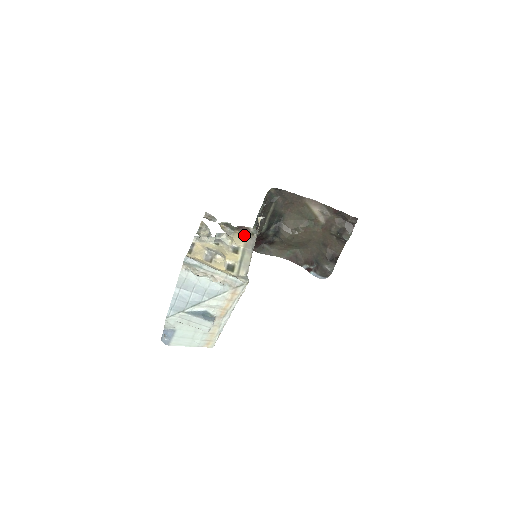
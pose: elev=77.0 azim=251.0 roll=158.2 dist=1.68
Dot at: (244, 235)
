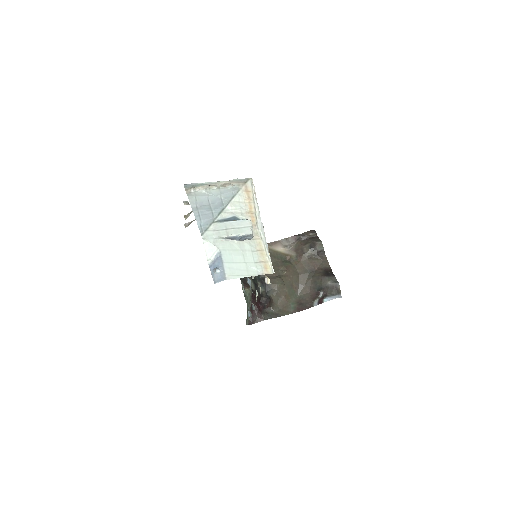
Dot at: occluded
